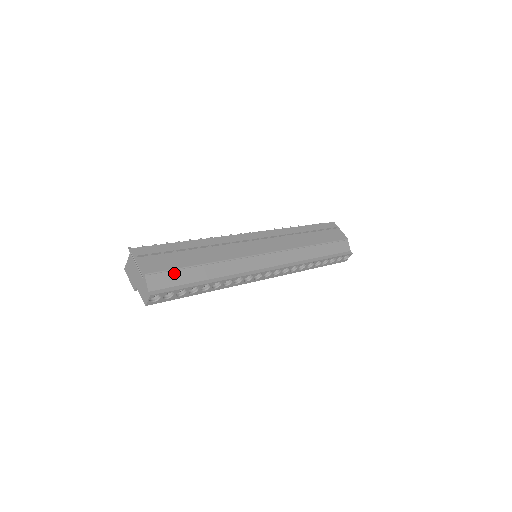
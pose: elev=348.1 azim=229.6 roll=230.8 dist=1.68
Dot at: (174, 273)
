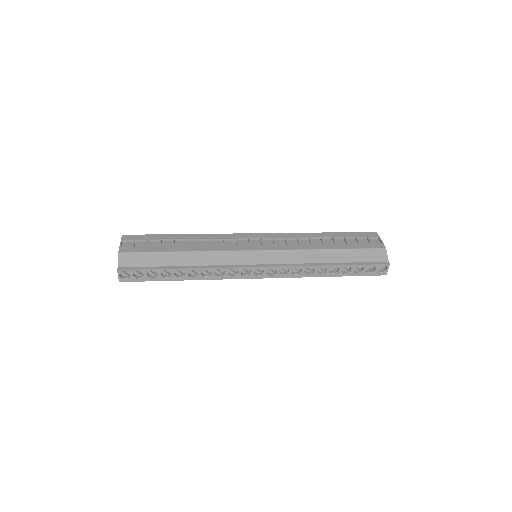
Dot at: (147, 256)
